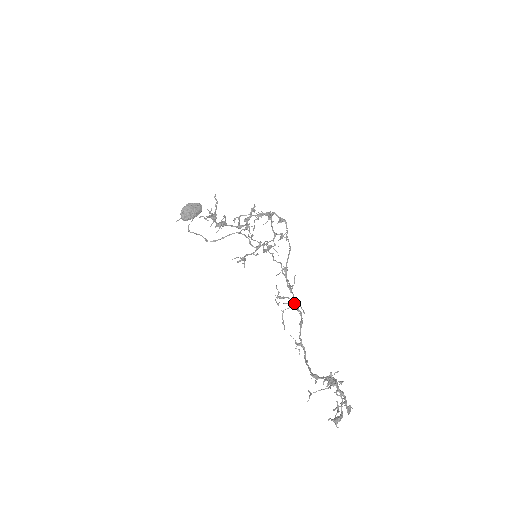
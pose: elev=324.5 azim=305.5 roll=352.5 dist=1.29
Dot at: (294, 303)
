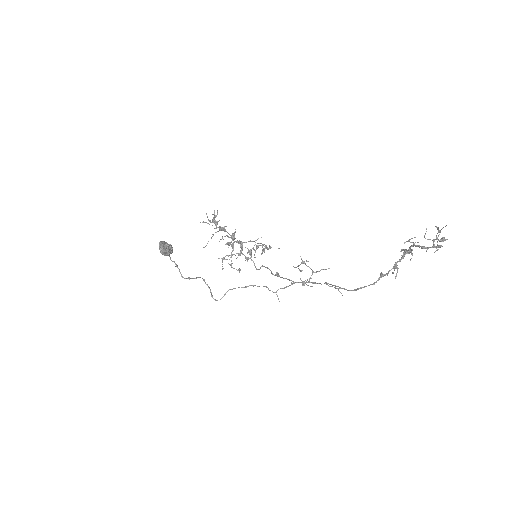
Dot at: (312, 272)
